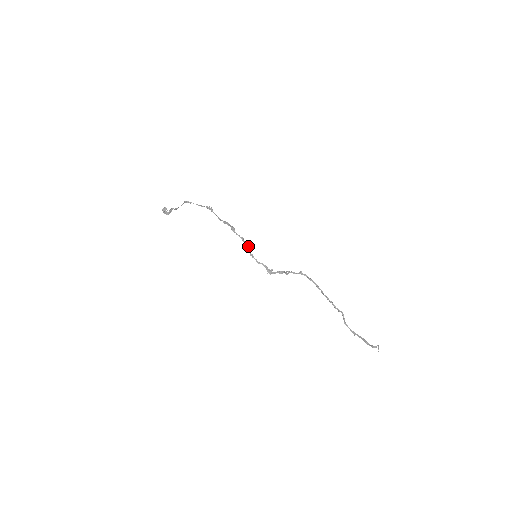
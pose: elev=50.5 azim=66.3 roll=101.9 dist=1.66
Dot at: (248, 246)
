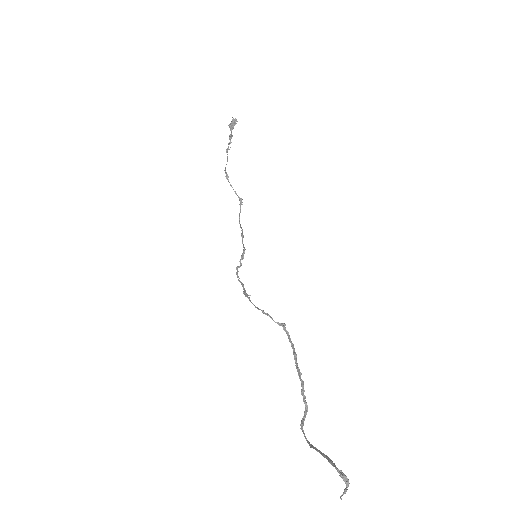
Dot at: occluded
